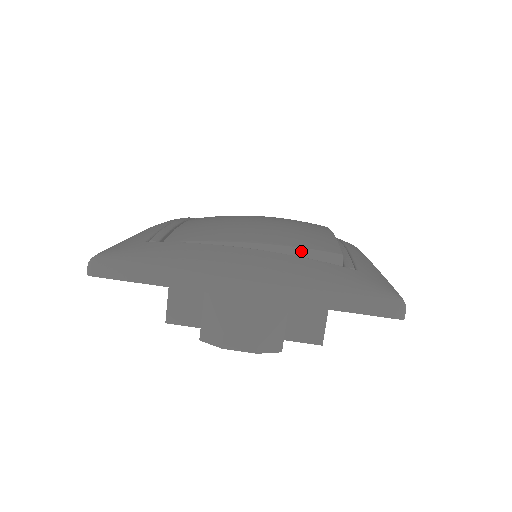
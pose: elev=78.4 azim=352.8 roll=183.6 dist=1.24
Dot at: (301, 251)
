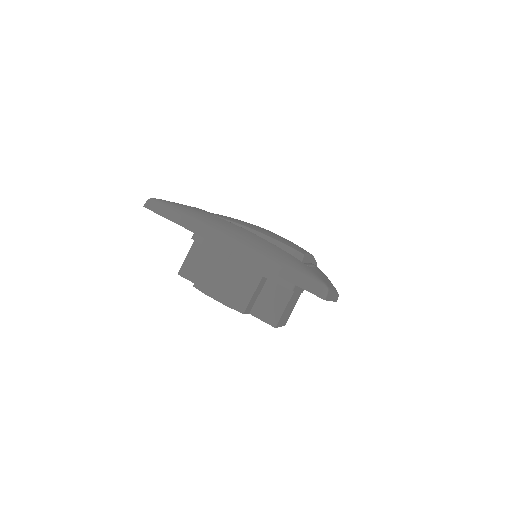
Dot at: (278, 243)
